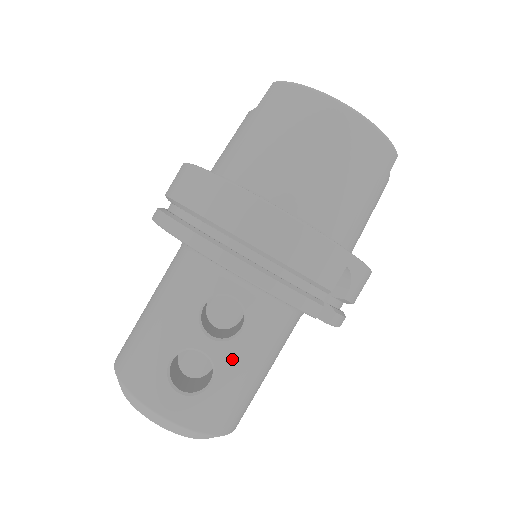
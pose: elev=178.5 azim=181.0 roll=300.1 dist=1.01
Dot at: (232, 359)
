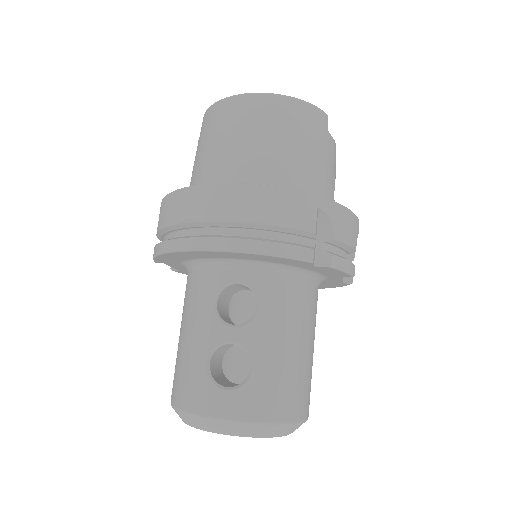
Dot at: (261, 338)
